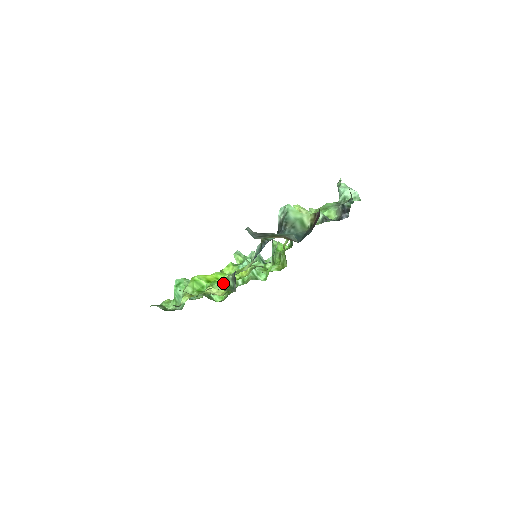
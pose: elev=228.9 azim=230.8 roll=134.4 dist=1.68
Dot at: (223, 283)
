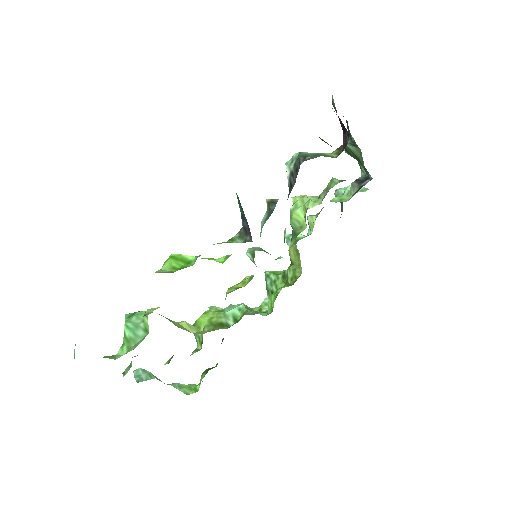
Dot at: (226, 242)
